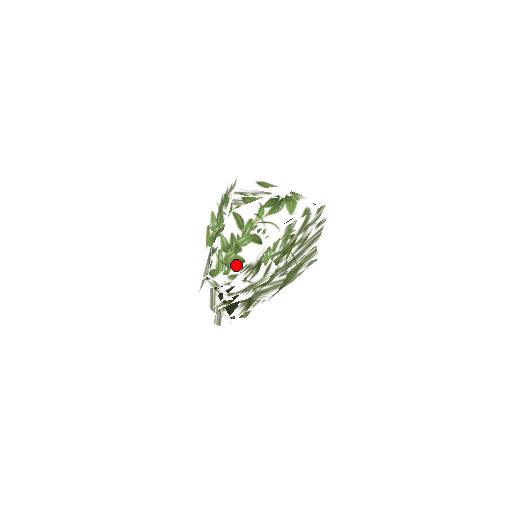
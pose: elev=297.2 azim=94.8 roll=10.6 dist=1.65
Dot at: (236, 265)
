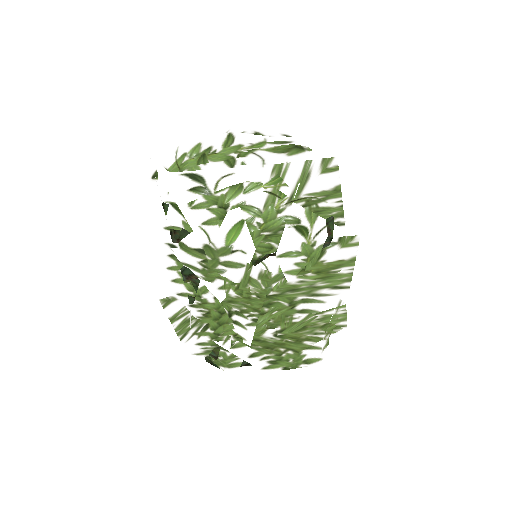
Dot at: occluded
